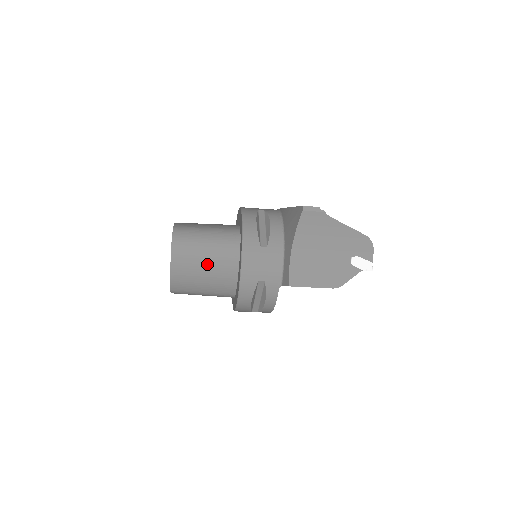
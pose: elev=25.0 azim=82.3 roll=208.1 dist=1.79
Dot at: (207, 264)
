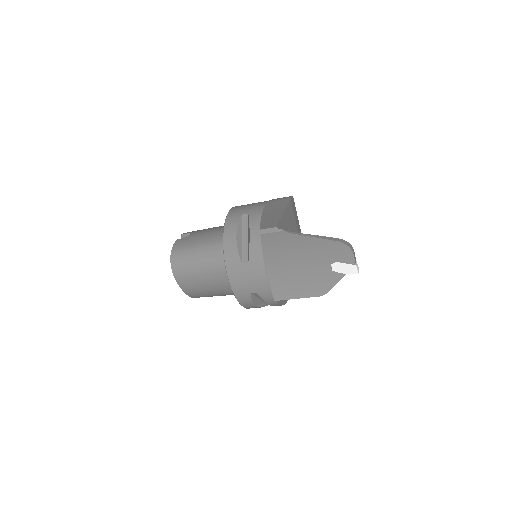
Dot at: (207, 280)
